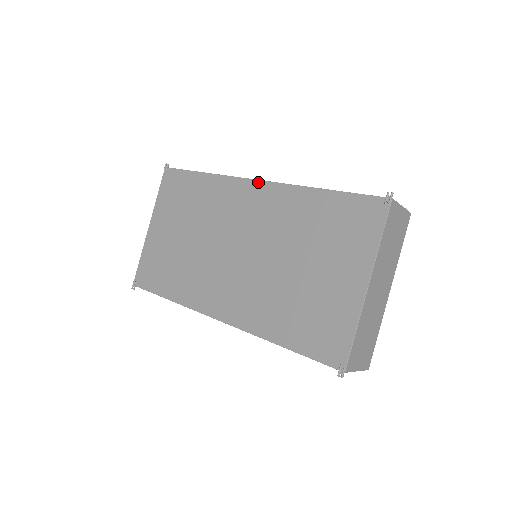
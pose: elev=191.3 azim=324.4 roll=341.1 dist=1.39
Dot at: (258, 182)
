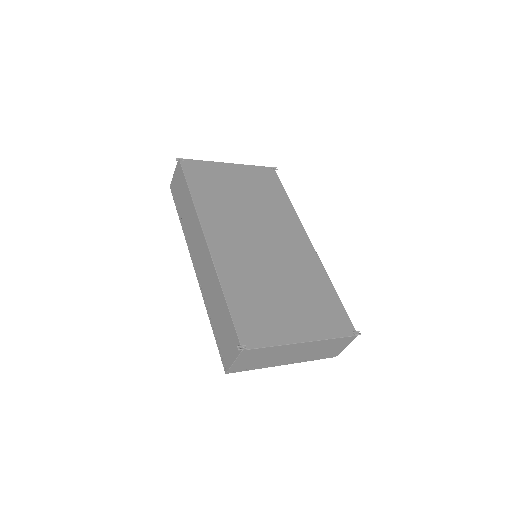
Dot at: (310, 241)
